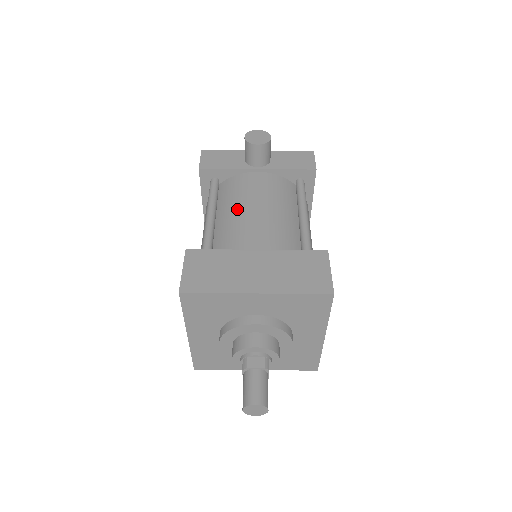
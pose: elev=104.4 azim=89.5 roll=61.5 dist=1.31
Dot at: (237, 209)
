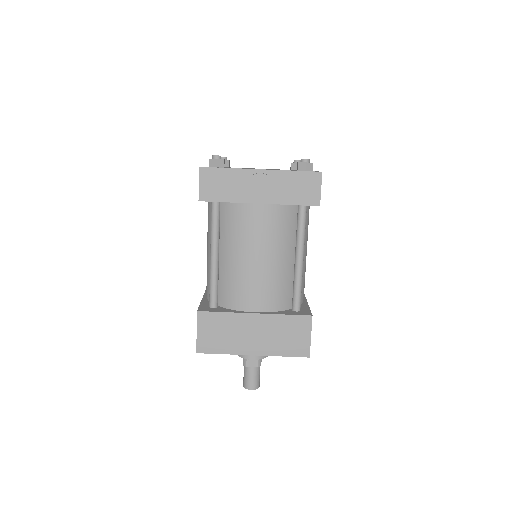
Dot at: (238, 256)
